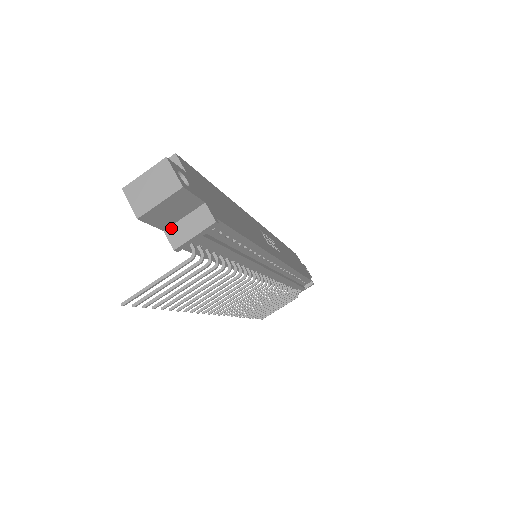
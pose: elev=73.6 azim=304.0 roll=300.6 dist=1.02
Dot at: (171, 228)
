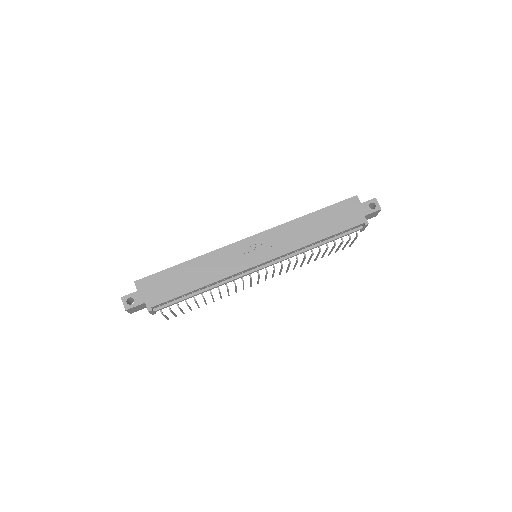
Dot at: occluded
